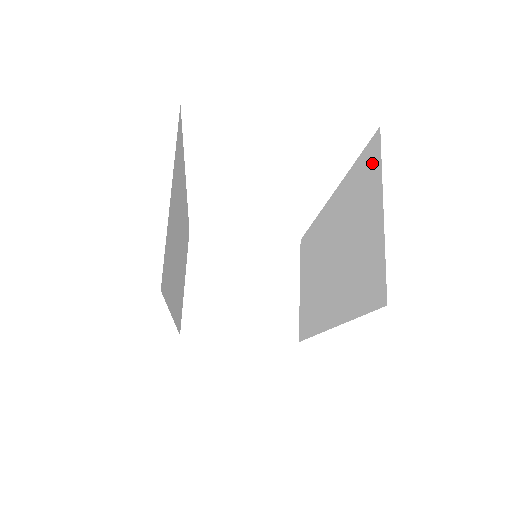
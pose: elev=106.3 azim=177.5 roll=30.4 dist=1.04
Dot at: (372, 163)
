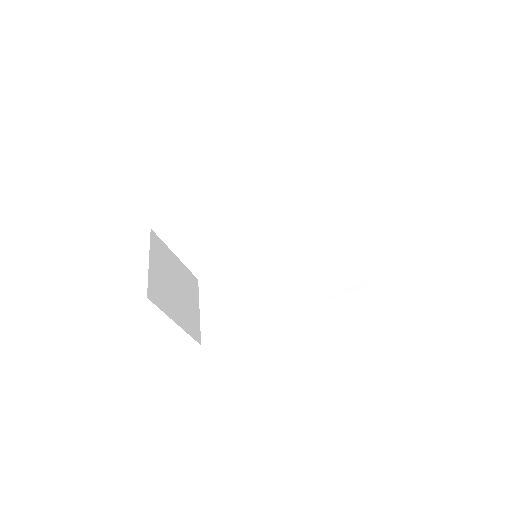
Dot at: (338, 235)
